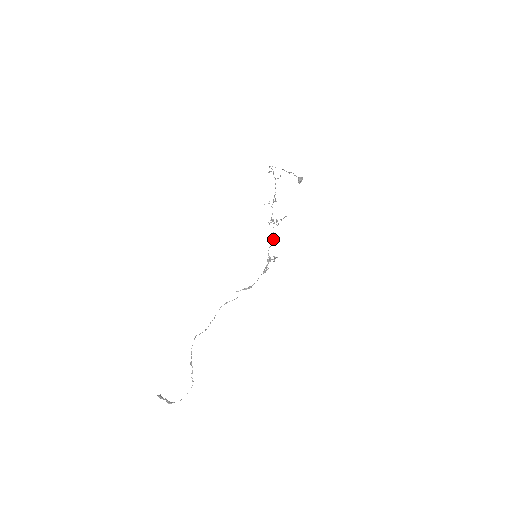
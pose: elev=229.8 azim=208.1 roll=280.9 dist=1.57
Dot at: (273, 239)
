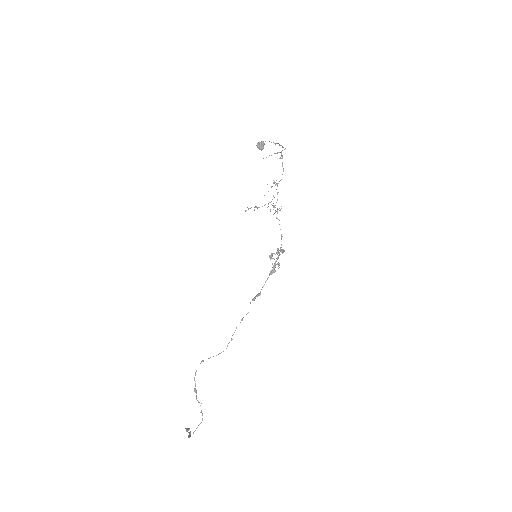
Dot at: (280, 229)
